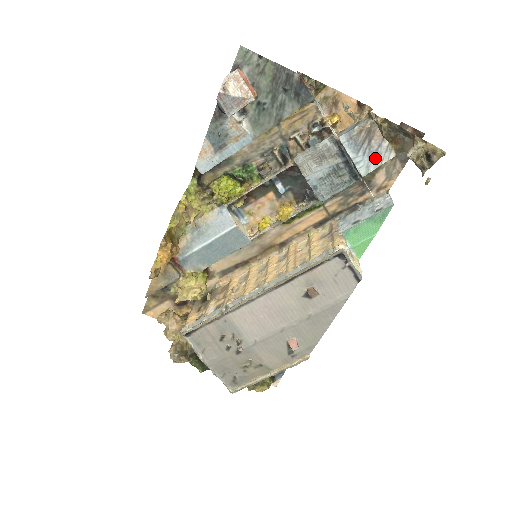
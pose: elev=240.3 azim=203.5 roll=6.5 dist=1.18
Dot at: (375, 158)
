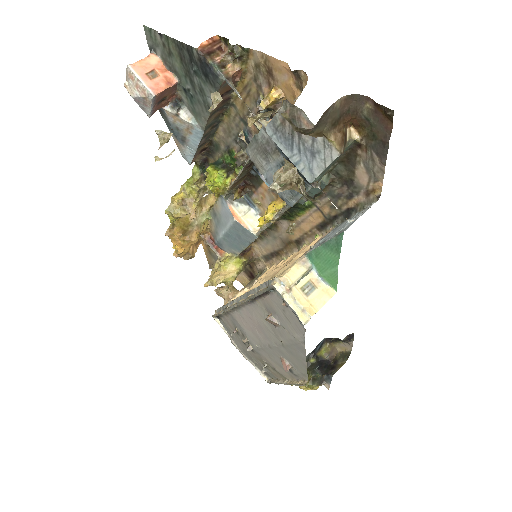
Dot at: (315, 157)
